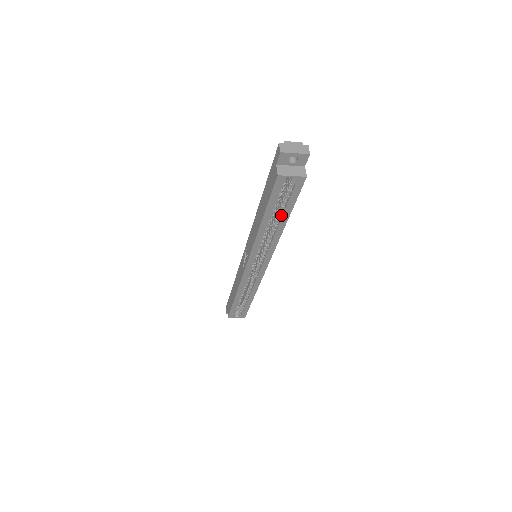
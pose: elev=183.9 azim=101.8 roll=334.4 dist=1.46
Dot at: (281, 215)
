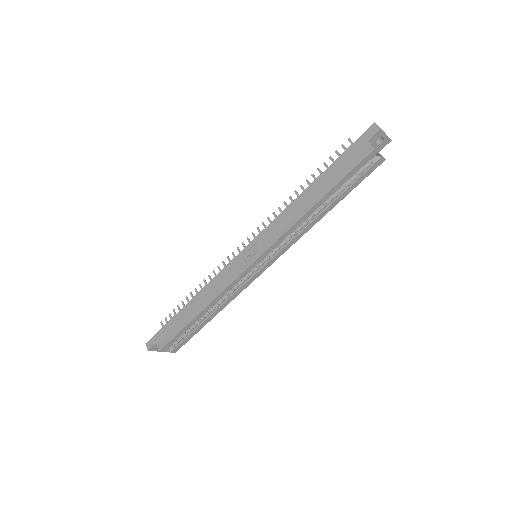
Dot at: (332, 200)
